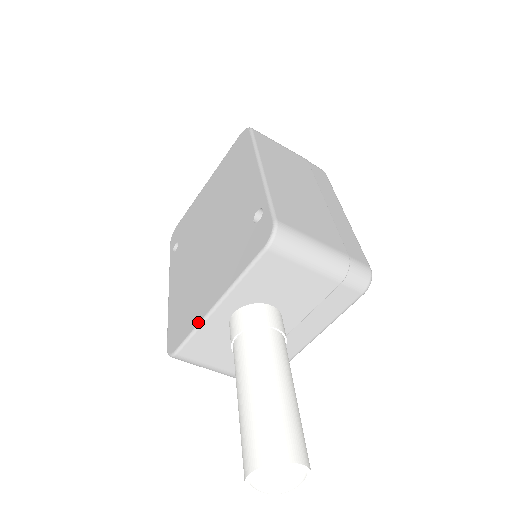
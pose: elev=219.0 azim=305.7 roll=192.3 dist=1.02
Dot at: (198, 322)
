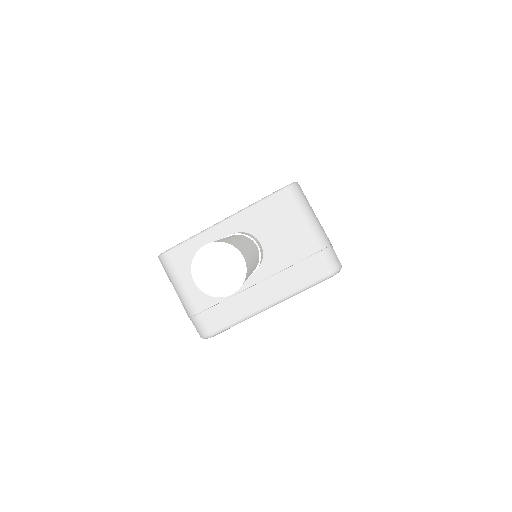
Dot at: (202, 231)
